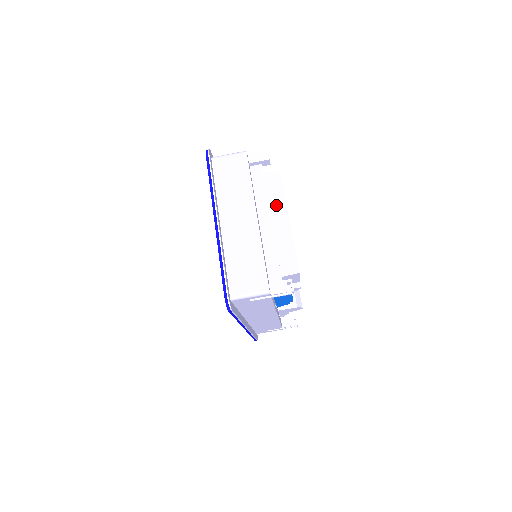
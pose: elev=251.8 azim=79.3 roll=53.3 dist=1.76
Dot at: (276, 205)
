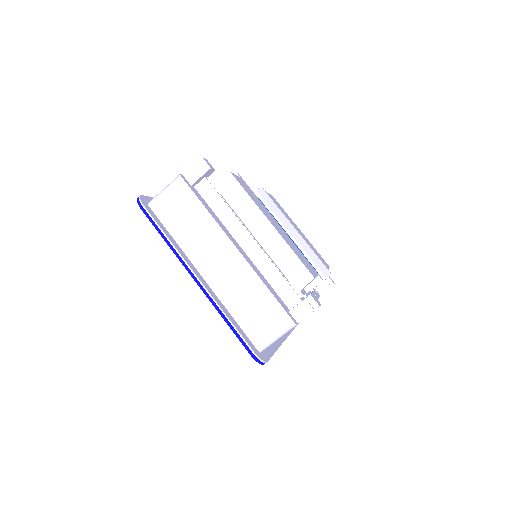
Dot at: (247, 215)
